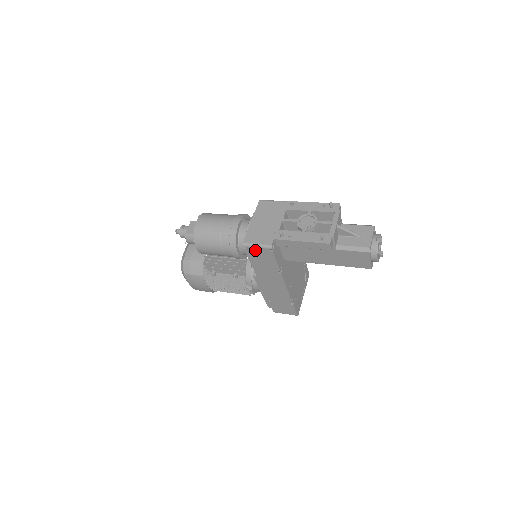
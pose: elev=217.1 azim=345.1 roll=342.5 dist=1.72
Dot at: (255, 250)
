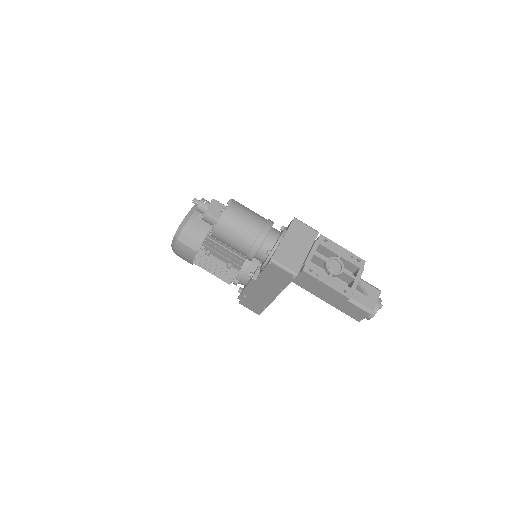
Dot at: (278, 269)
